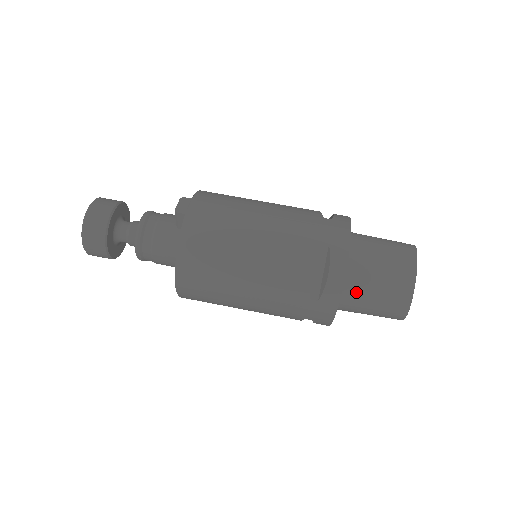
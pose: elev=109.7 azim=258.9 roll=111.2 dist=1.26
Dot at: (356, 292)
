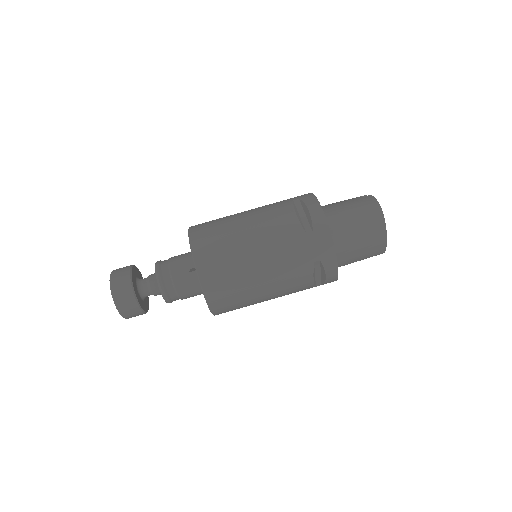
Dot at: (345, 263)
